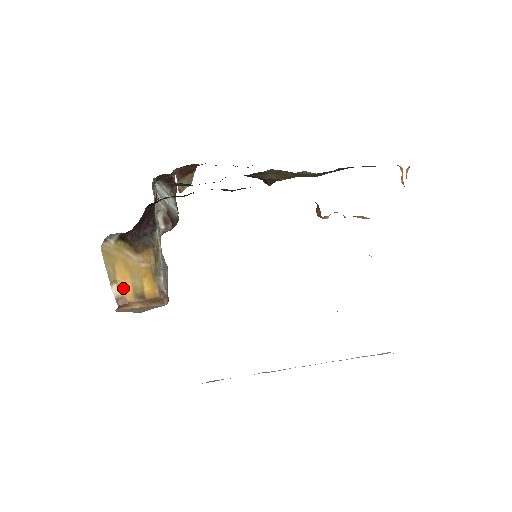
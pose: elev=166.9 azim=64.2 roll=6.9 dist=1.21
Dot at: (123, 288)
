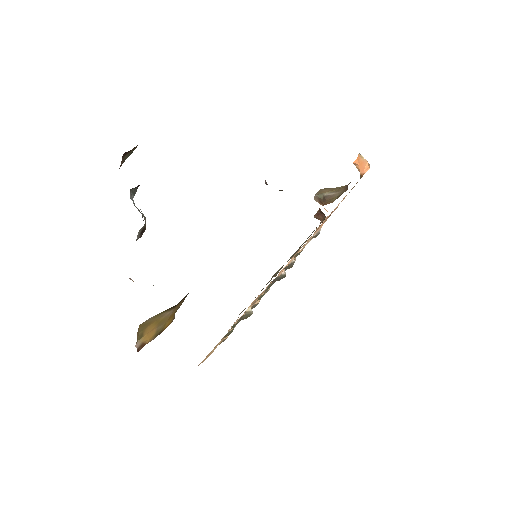
Dot at: (146, 338)
